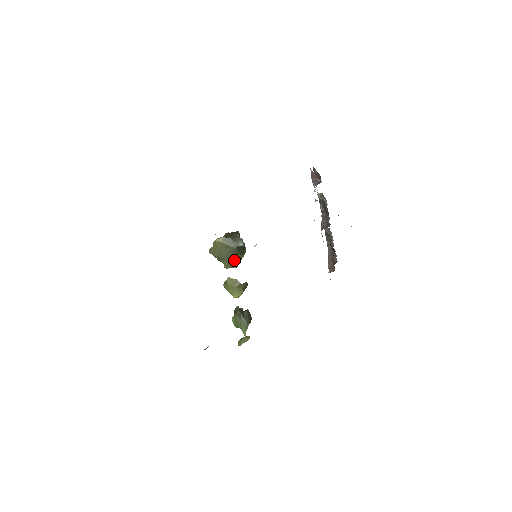
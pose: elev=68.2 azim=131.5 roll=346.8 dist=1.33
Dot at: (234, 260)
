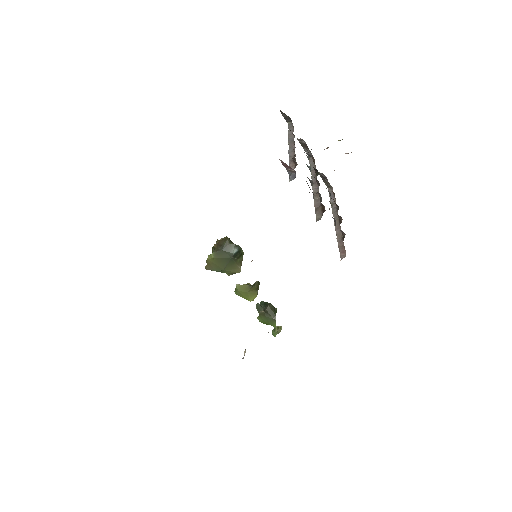
Dot at: (235, 267)
